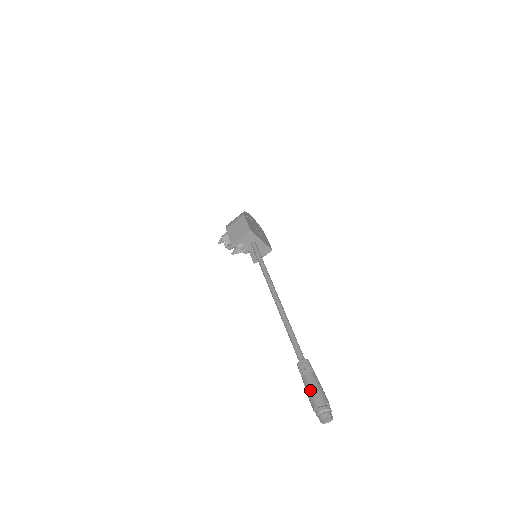
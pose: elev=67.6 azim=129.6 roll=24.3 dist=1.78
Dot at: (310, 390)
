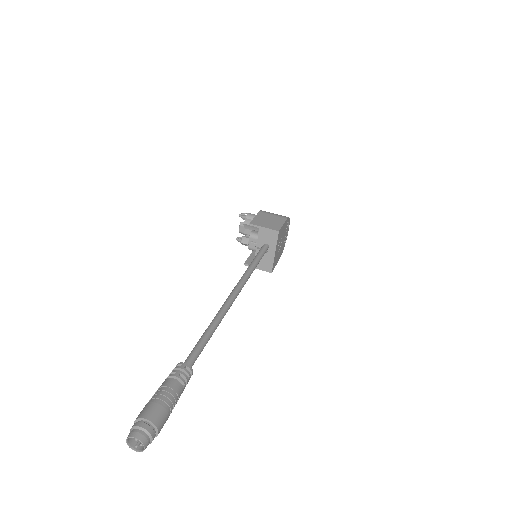
Dot at: (159, 397)
